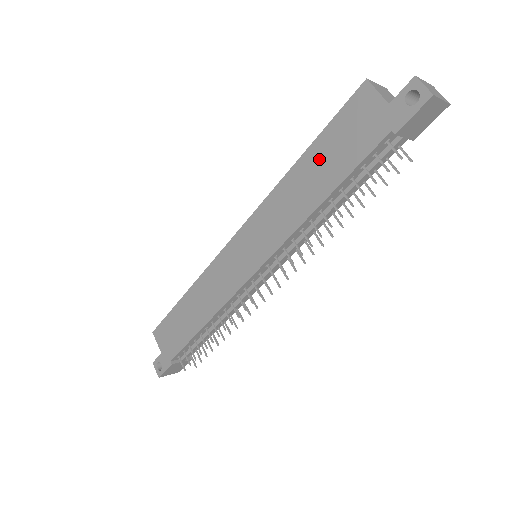
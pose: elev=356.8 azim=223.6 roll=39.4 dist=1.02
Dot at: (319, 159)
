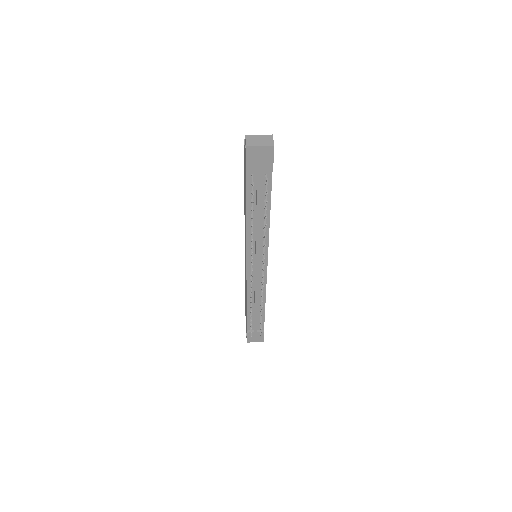
Dot at: occluded
